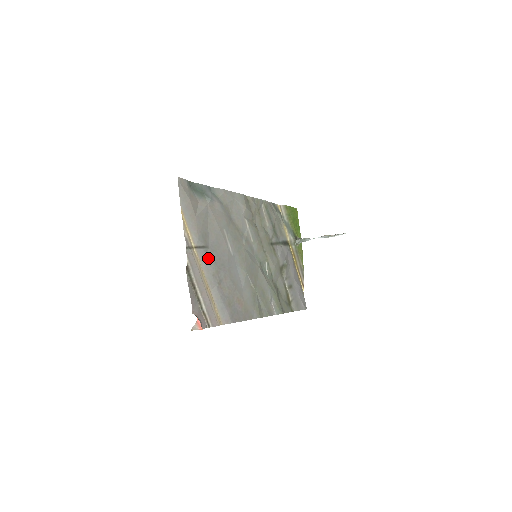
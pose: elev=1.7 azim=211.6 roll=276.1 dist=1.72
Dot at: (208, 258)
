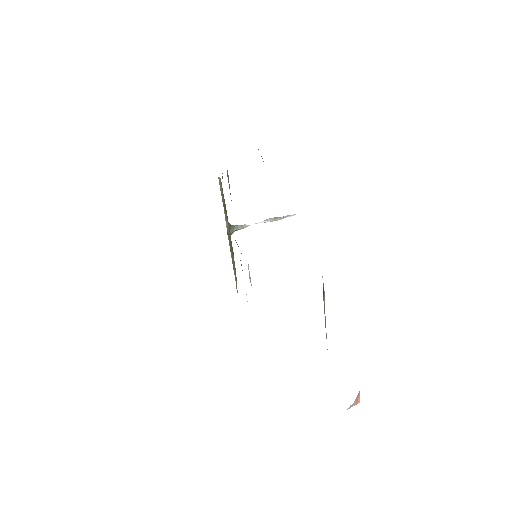
Dot at: occluded
